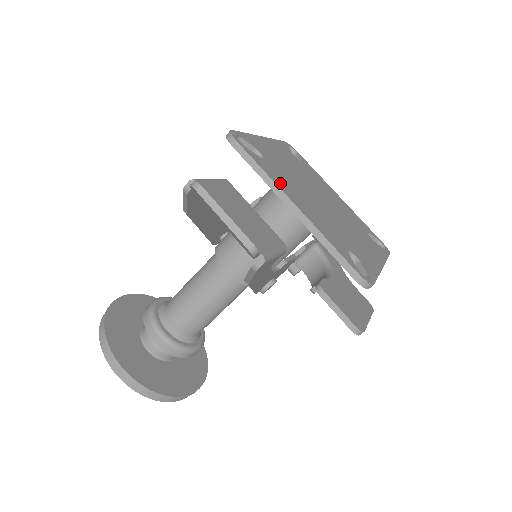
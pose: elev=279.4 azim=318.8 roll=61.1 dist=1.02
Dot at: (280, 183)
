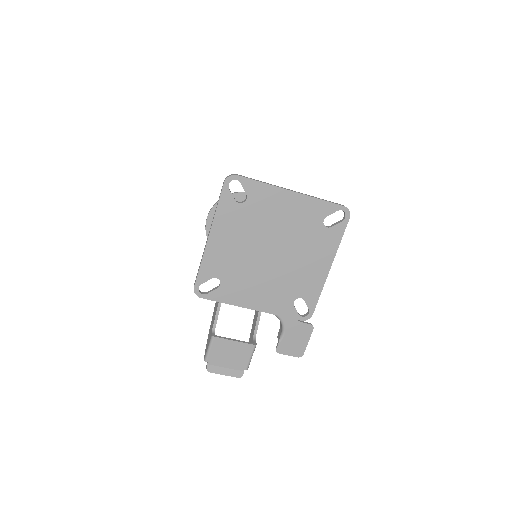
Dot at: (238, 299)
